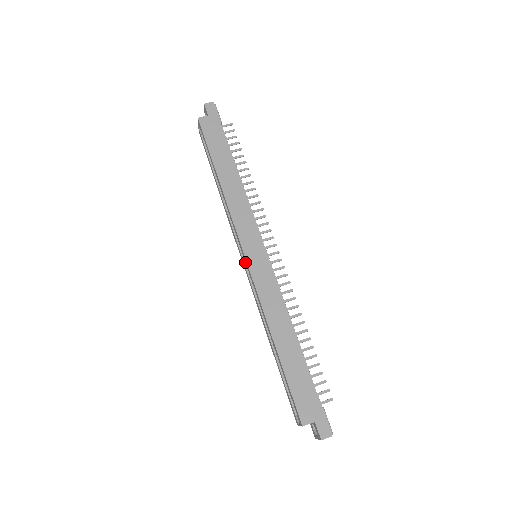
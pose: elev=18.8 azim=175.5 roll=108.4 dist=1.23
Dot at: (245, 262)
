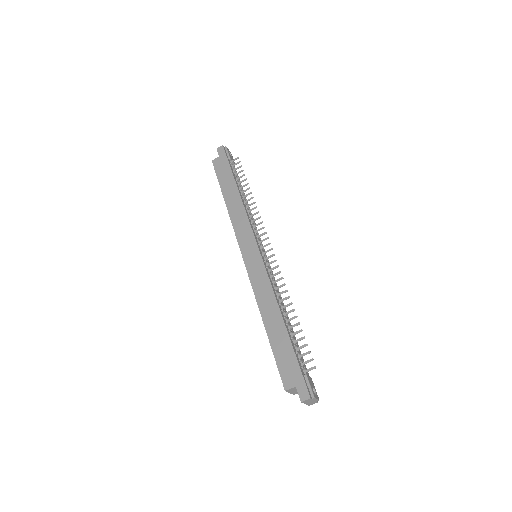
Dot at: occluded
